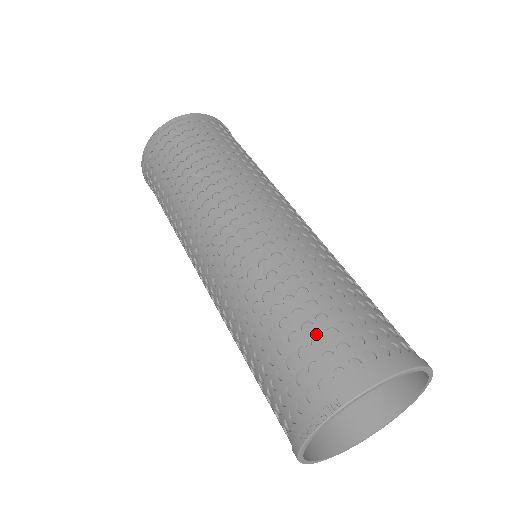
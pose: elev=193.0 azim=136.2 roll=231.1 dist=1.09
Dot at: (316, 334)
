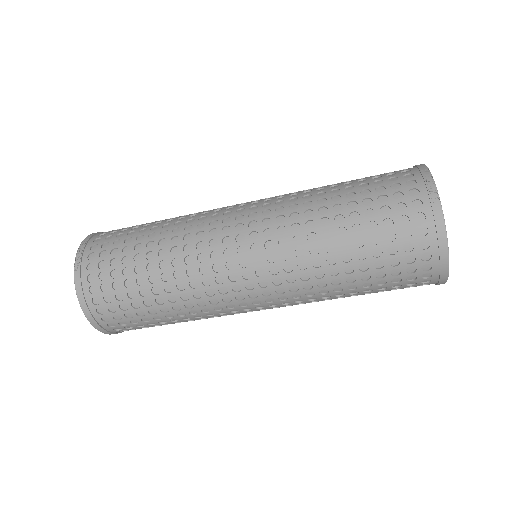
Dot at: (370, 178)
